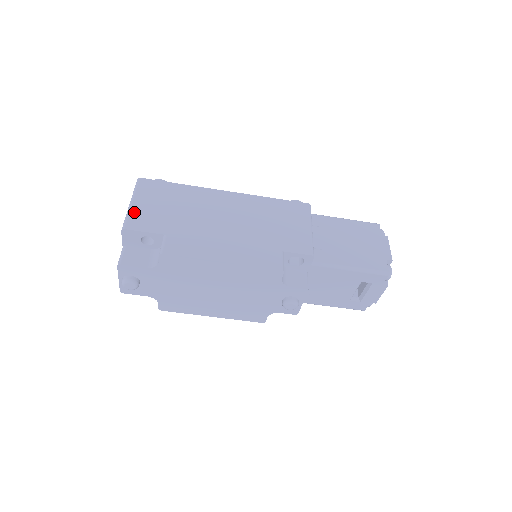
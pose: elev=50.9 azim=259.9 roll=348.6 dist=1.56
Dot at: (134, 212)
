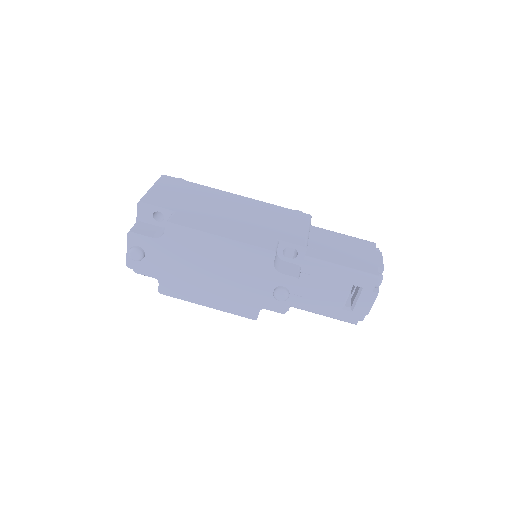
Dot at: (152, 193)
